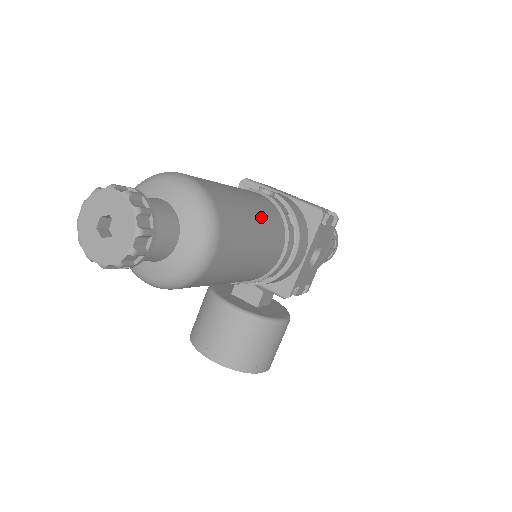
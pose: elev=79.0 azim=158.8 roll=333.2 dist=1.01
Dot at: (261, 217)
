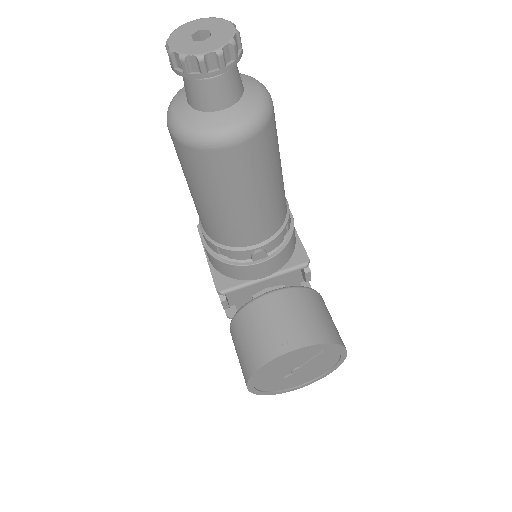
Dot at: occluded
